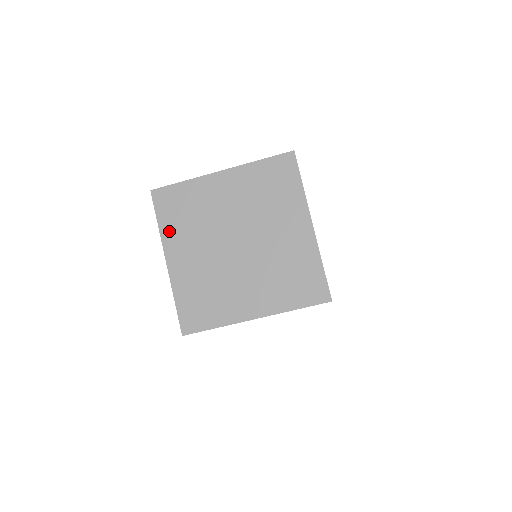
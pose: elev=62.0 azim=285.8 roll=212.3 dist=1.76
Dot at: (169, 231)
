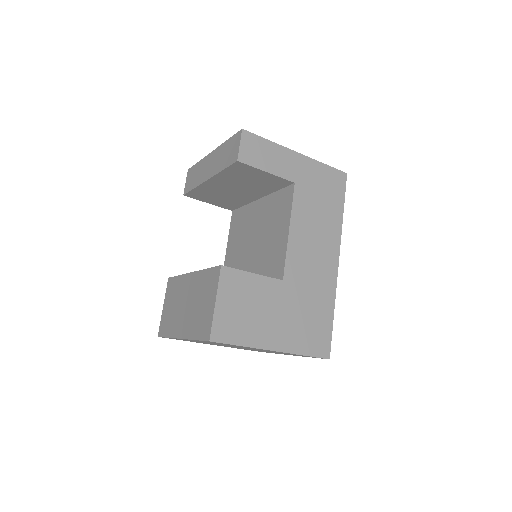
Dot at: occluded
